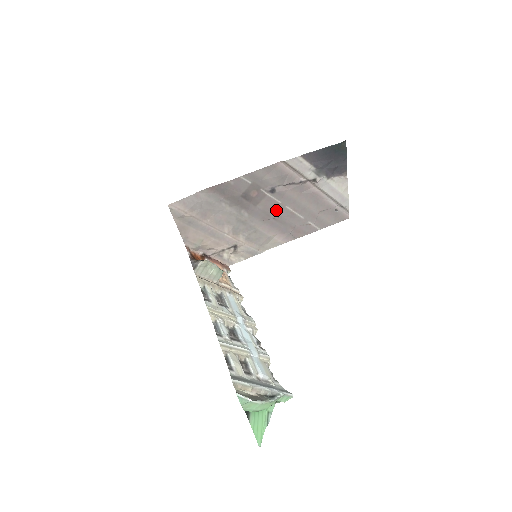
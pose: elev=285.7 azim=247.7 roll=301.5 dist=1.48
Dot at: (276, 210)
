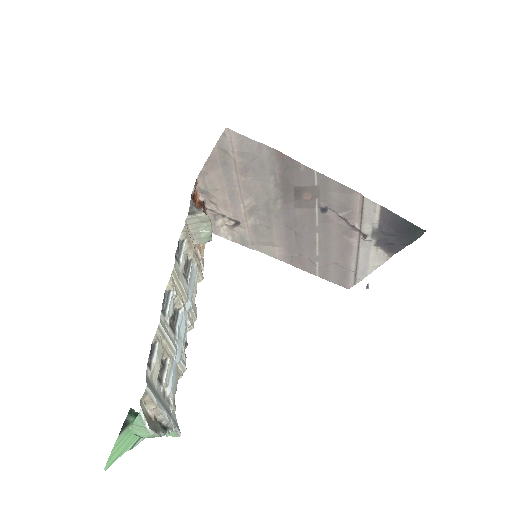
Dot at: (306, 227)
